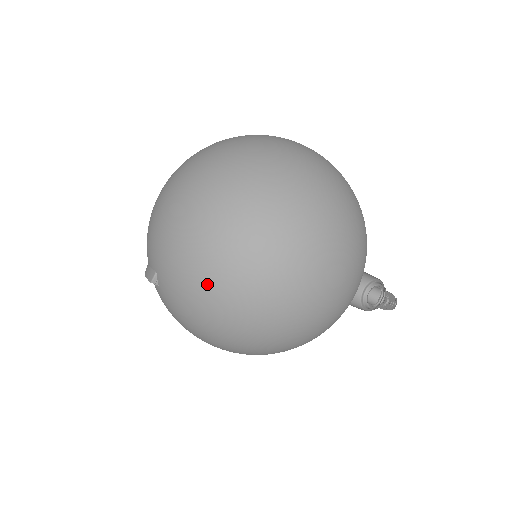
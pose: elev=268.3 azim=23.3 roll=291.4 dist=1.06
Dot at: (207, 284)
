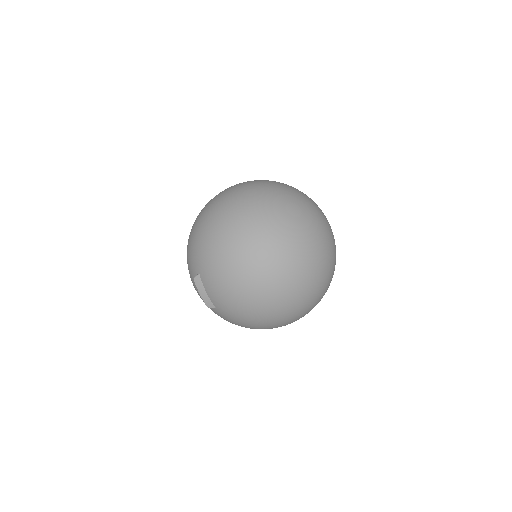
Dot at: occluded
